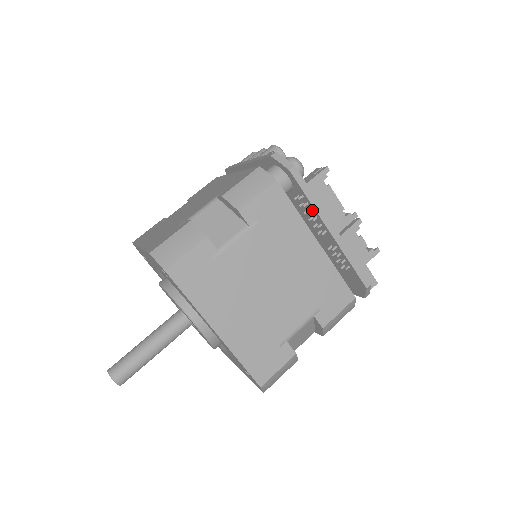
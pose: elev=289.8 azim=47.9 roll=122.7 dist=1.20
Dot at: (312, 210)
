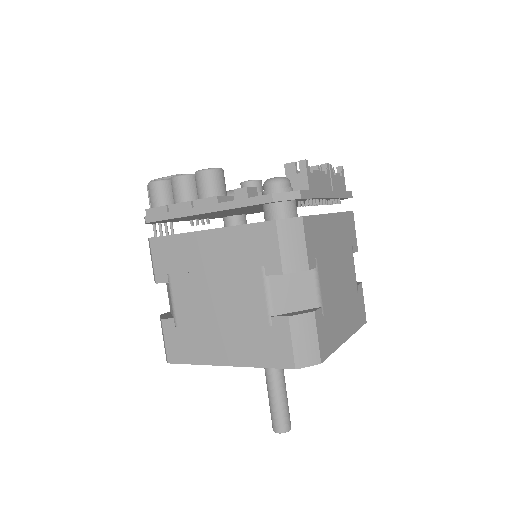
Dot at: (315, 200)
